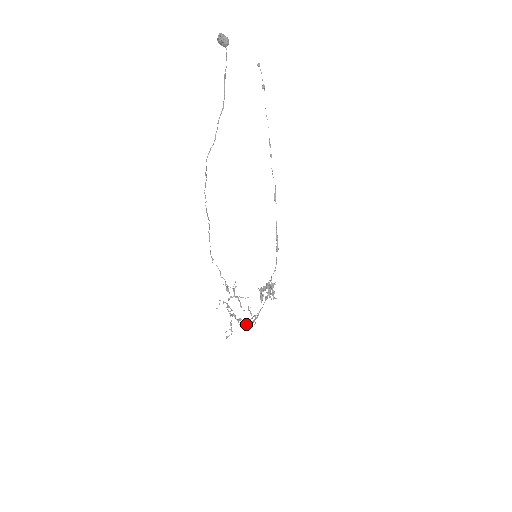
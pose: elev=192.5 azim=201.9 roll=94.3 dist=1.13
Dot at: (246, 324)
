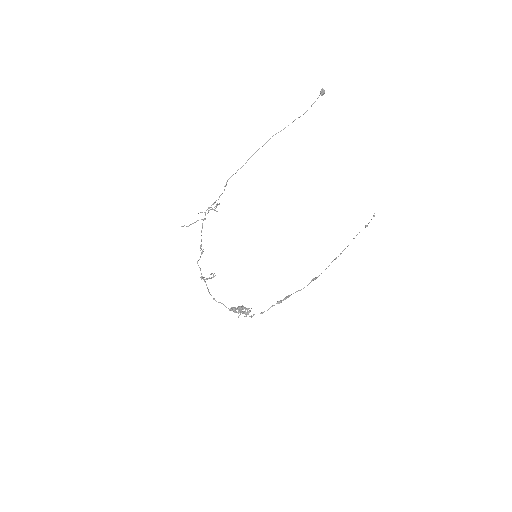
Dot at: (202, 278)
